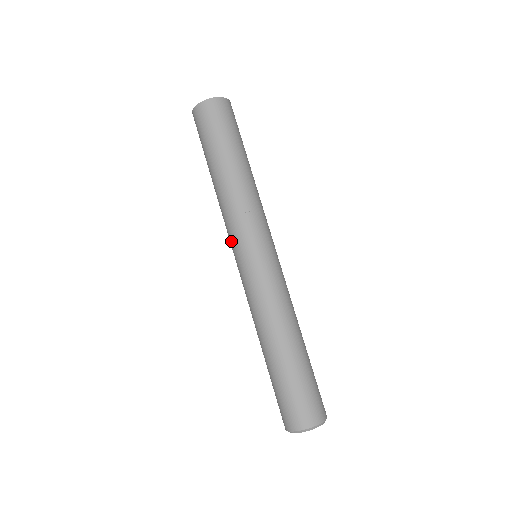
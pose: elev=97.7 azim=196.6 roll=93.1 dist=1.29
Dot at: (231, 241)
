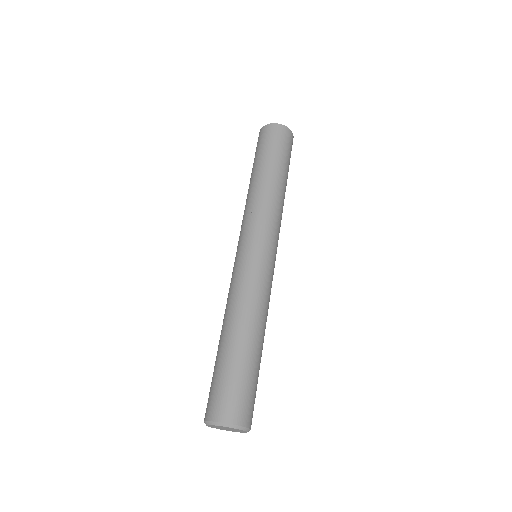
Dot at: (246, 230)
